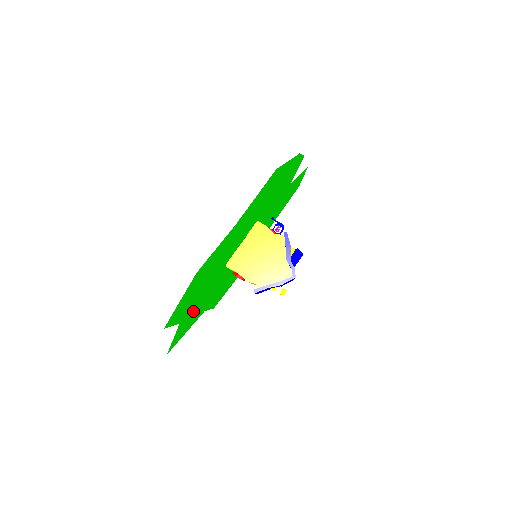
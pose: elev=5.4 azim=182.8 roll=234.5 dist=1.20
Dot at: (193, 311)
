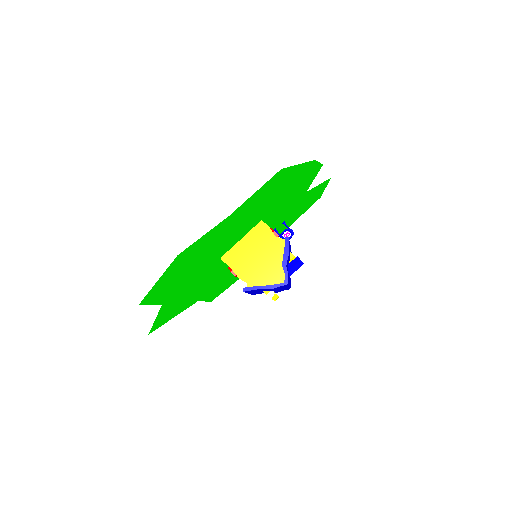
Dot at: (180, 297)
